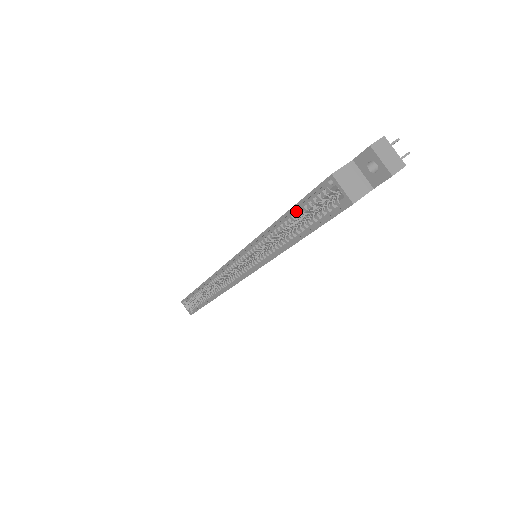
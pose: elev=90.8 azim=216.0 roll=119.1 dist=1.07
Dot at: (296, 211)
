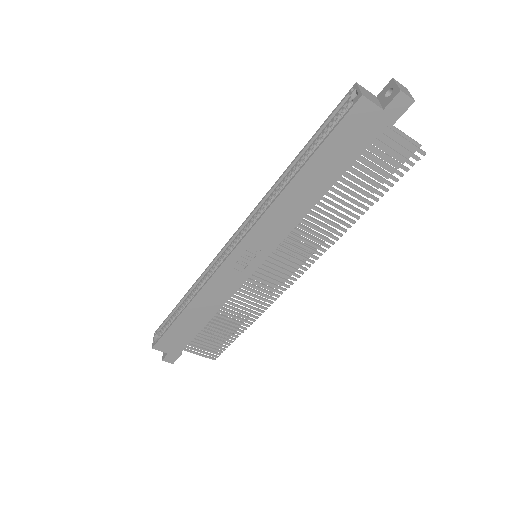
Dot at: (316, 140)
